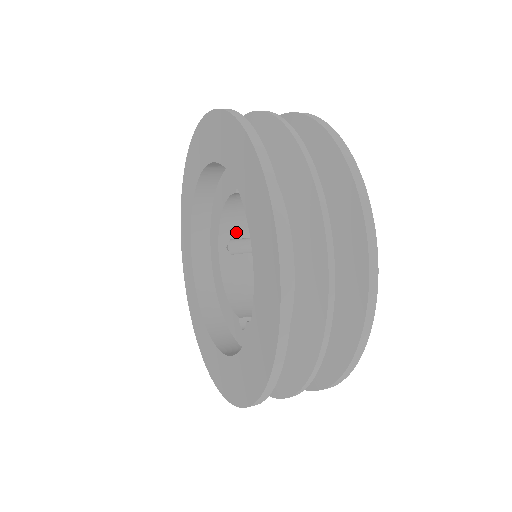
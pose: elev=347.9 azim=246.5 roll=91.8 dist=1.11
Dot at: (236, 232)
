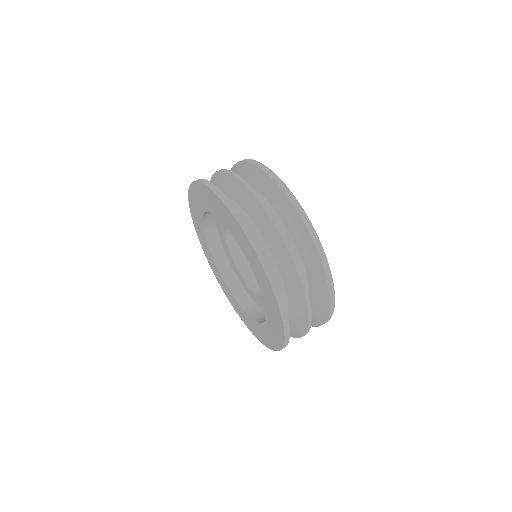
Dot at: occluded
